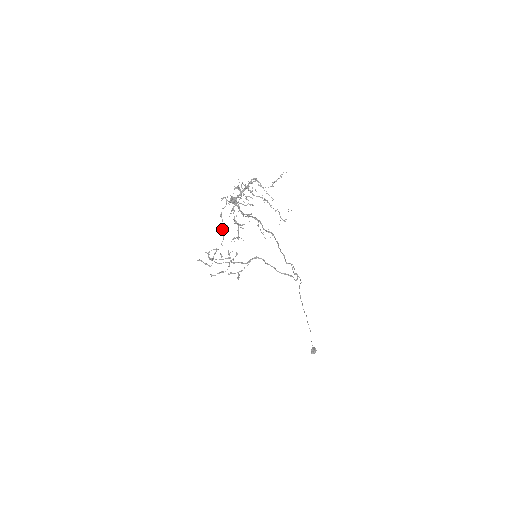
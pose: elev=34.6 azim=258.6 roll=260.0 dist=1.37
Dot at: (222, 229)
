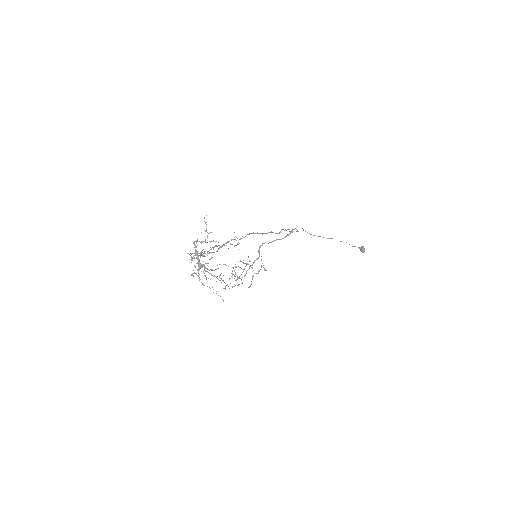
Dot at: occluded
